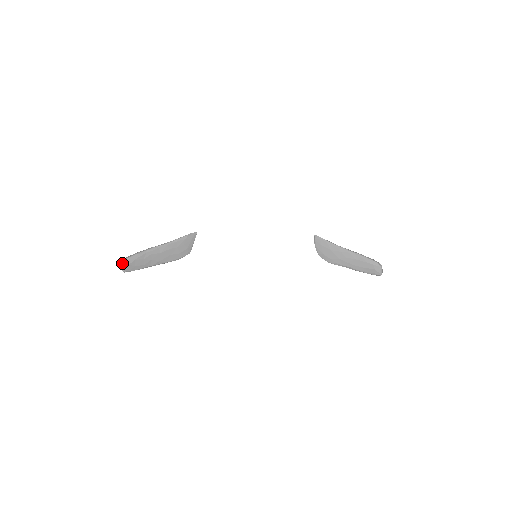
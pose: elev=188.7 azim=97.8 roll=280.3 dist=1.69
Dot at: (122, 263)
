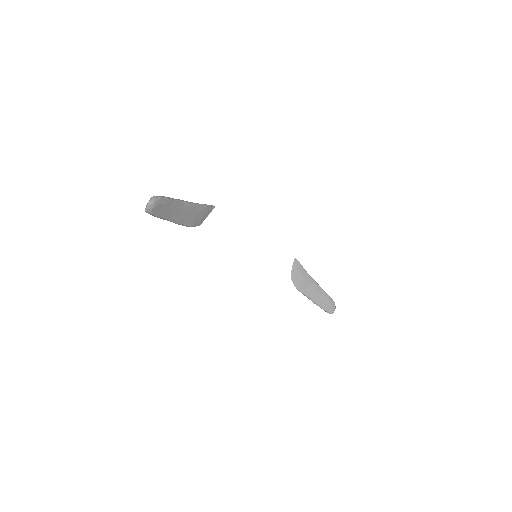
Dot at: (150, 200)
